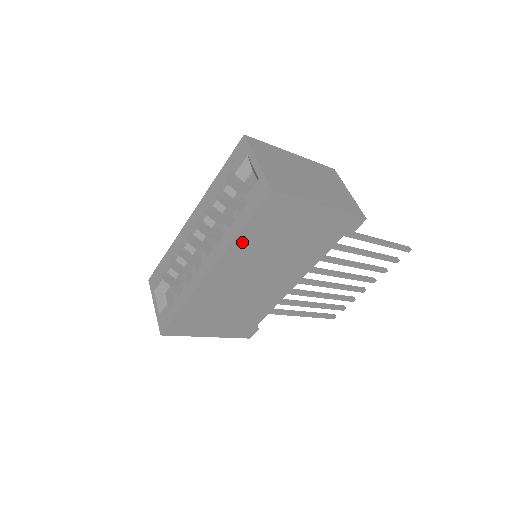
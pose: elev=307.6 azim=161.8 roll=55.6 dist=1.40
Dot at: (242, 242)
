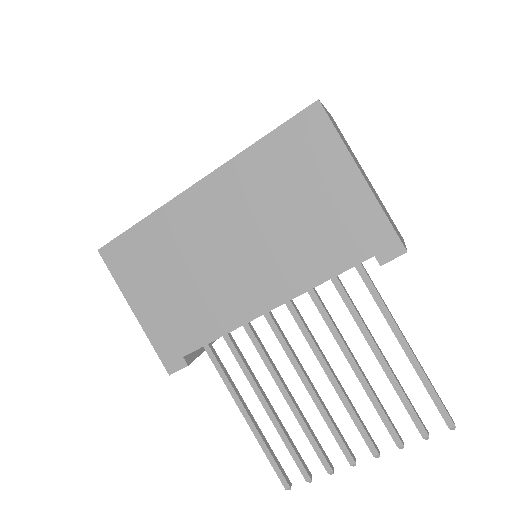
Dot at: (253, 160)
